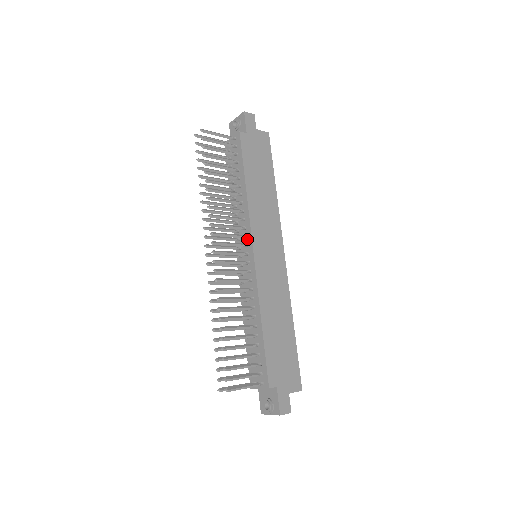
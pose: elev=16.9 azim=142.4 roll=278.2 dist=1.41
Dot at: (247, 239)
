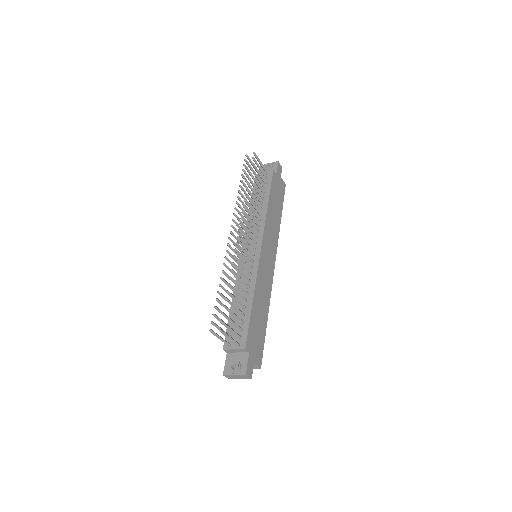
Dot at: (257, 239)
